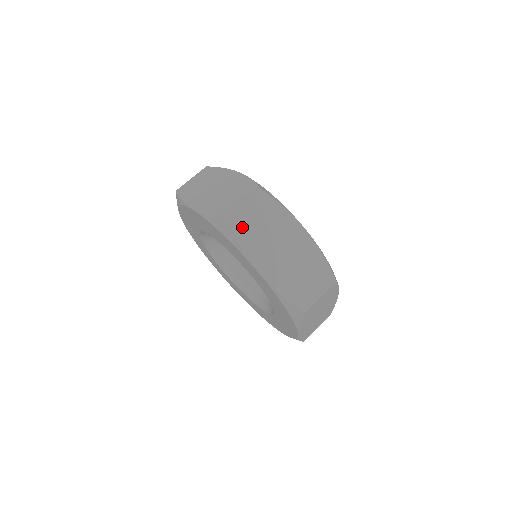
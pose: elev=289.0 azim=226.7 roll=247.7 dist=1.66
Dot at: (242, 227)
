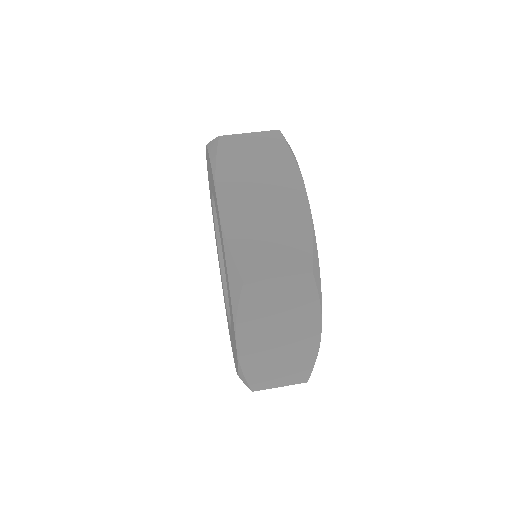
Dot at: (255, 297)
